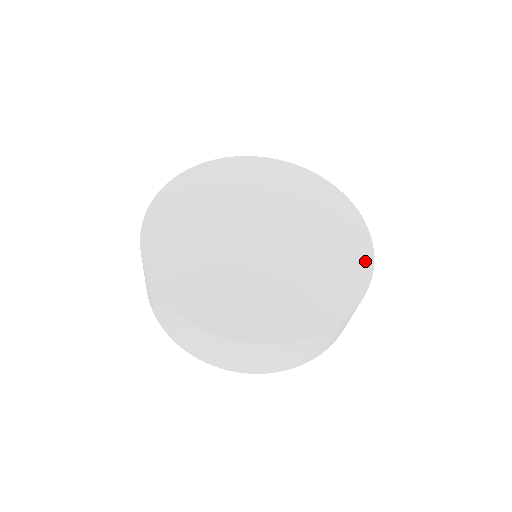
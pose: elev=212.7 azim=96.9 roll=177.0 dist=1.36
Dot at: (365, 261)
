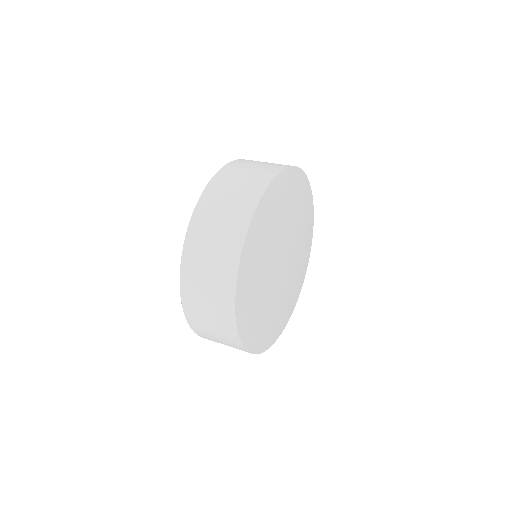
Dot at: (310, 247)
